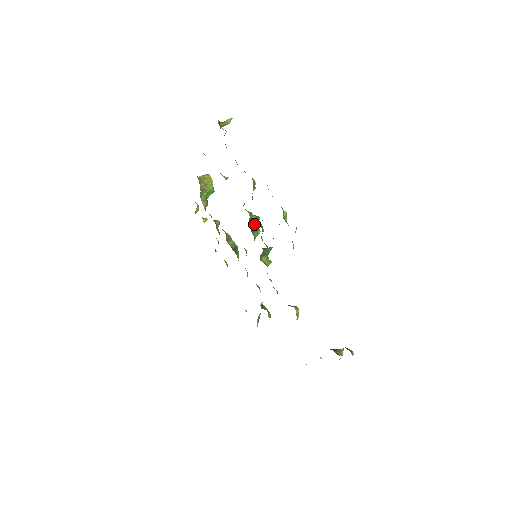
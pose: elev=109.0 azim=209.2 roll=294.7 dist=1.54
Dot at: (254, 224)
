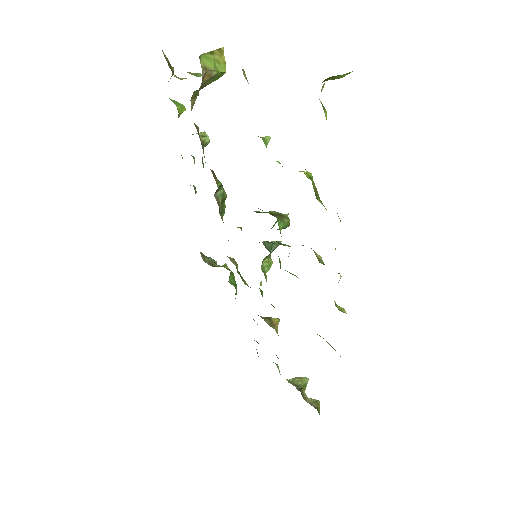
Dot at: occluded
